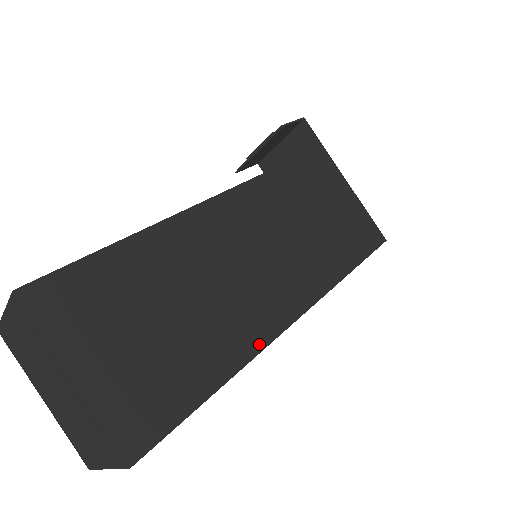
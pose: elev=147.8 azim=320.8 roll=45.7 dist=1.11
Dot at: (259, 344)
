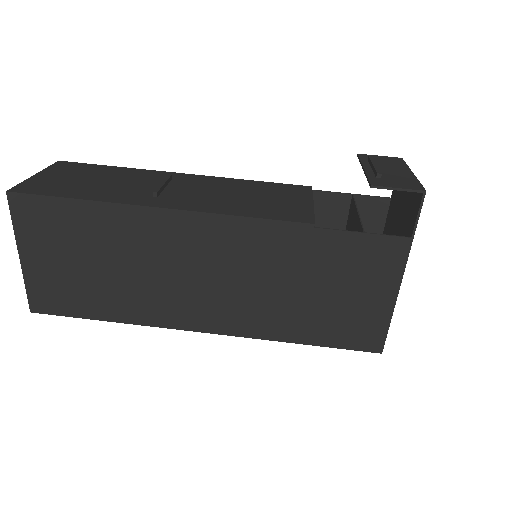
Dot at: (156, 322)
